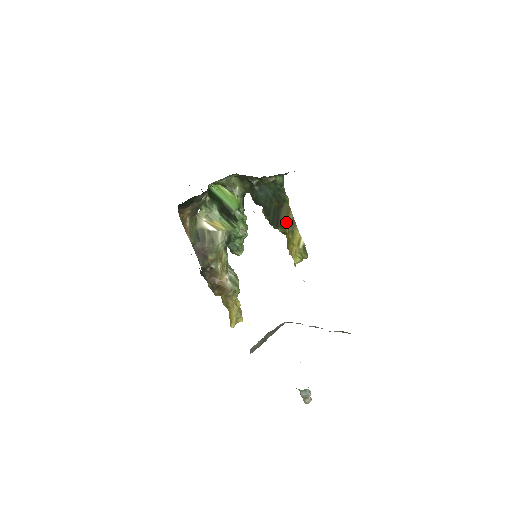
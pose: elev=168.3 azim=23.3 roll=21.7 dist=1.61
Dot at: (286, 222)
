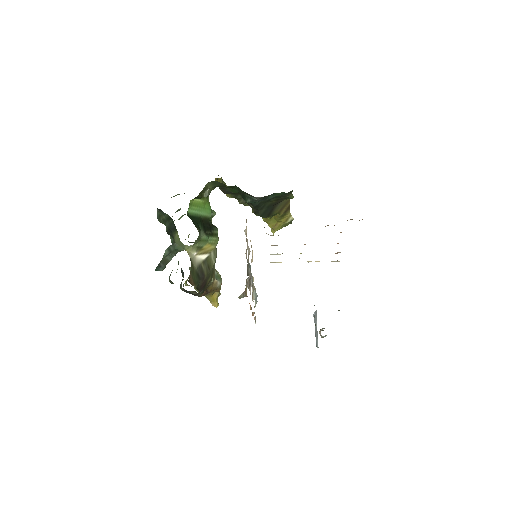
Dot at: (280, 211)
